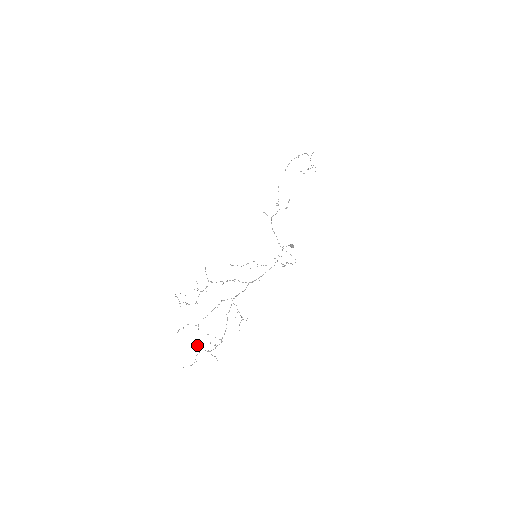
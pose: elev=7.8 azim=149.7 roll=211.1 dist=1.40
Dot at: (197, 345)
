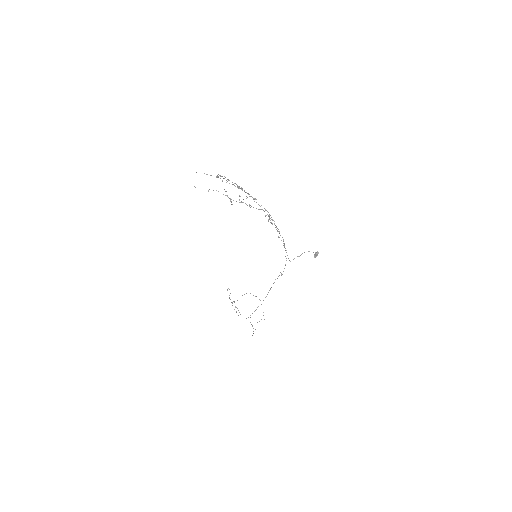
Dot at: occluded
